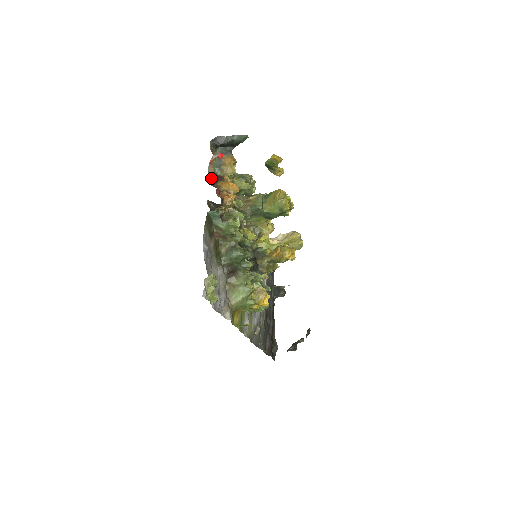
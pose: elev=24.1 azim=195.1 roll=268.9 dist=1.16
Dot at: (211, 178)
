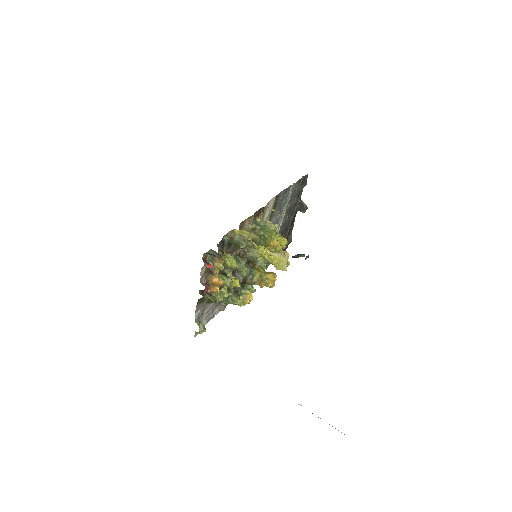
Dot at: (204, 273)
